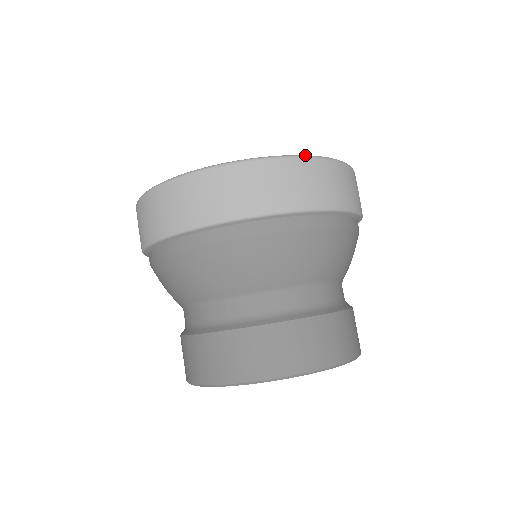
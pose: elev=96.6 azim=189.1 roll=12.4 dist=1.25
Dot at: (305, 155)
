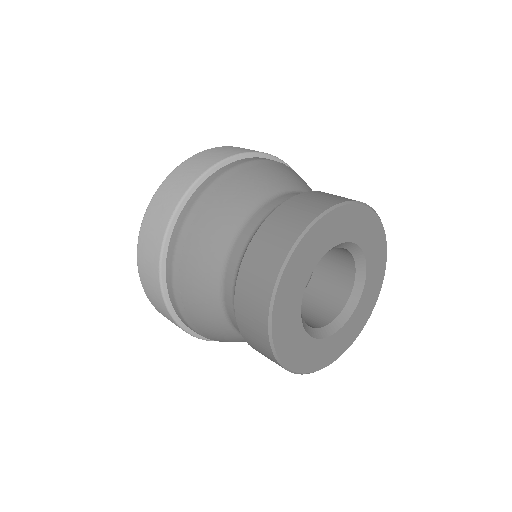
Dot at: occluded
